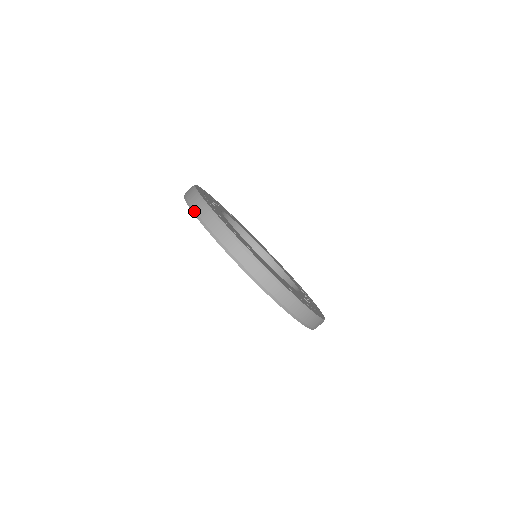
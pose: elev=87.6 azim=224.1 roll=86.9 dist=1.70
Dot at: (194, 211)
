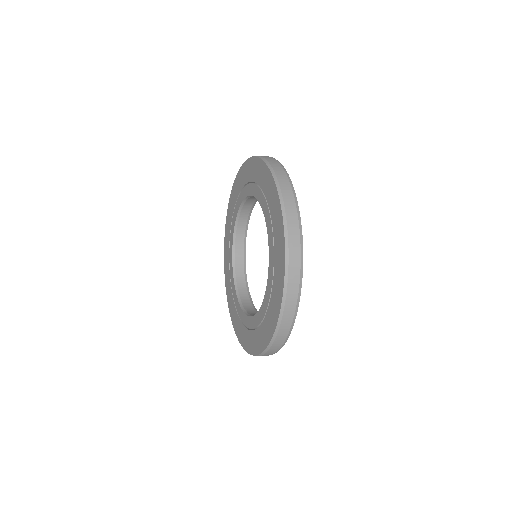
Dot at: (272, 168)
